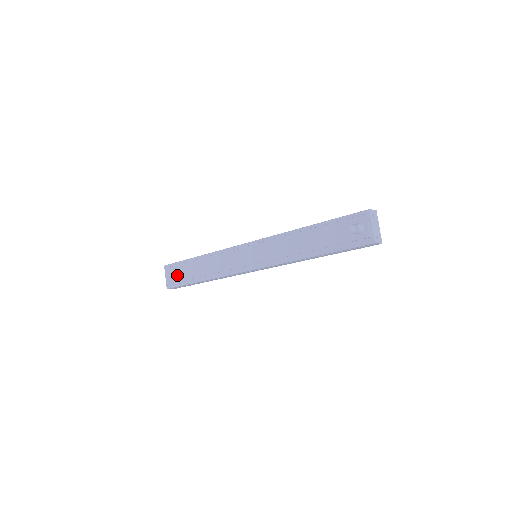
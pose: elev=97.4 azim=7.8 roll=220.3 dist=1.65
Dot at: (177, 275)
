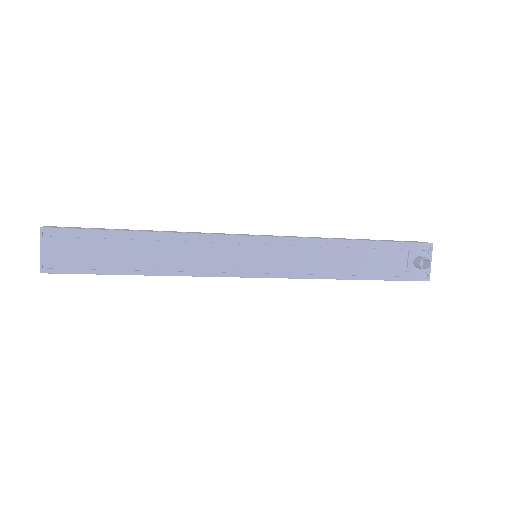
Dot at: (78, 253)
